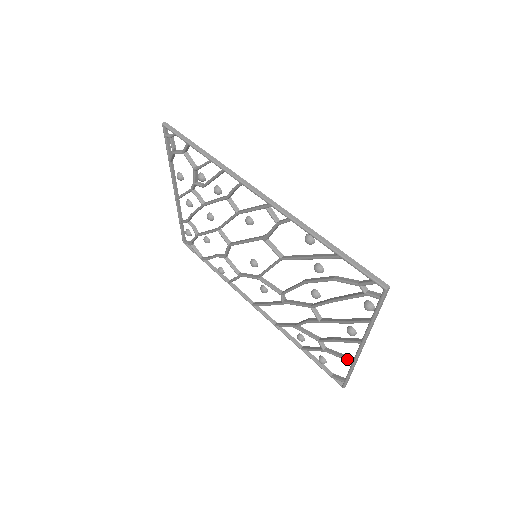
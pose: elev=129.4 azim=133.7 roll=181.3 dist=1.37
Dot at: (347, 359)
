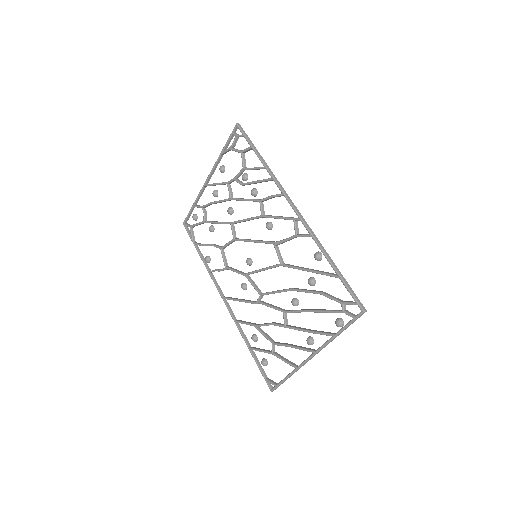
Dot at: (292, 365)
